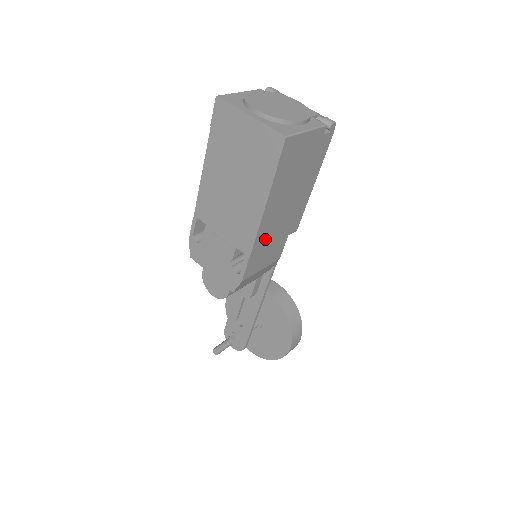
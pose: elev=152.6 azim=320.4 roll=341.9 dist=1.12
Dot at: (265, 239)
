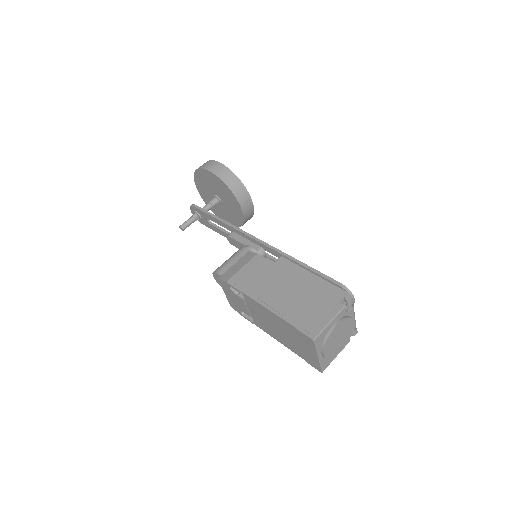
Dot at: occluded
